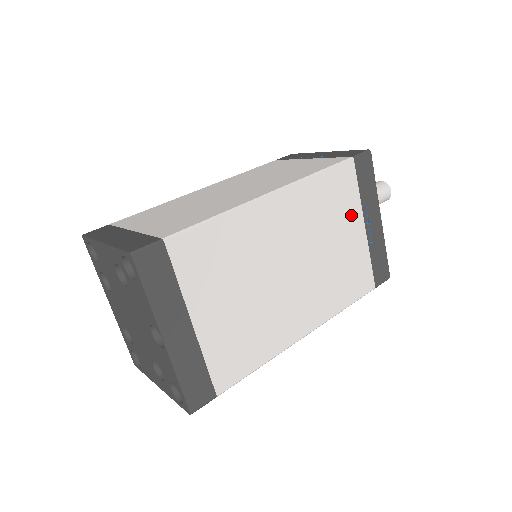
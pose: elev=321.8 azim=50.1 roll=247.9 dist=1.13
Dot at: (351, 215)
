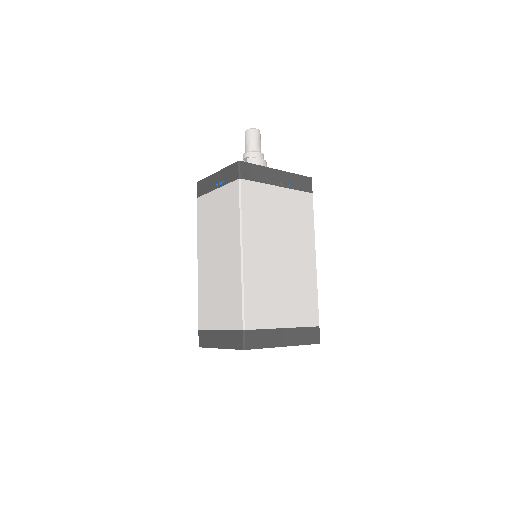
Dot at: (269, 195)
